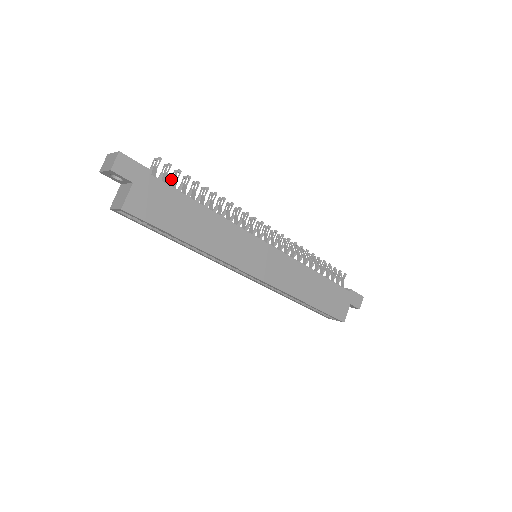
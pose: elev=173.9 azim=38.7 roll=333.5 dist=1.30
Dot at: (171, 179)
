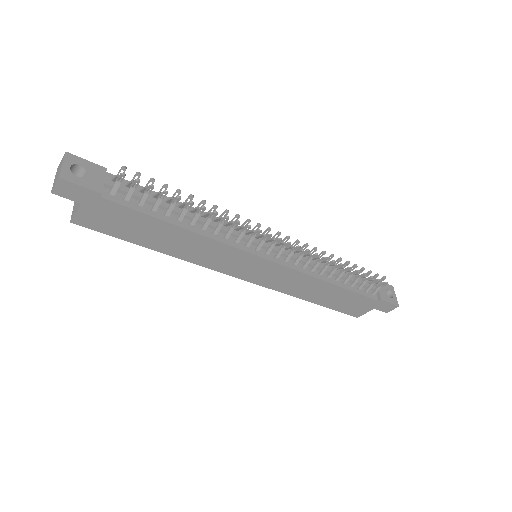
Dot at: (145, 187)
